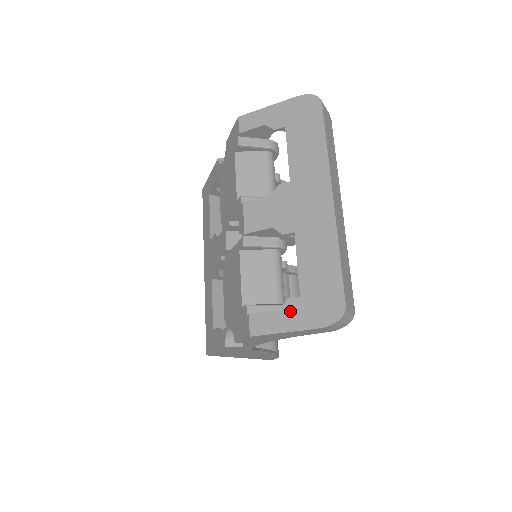
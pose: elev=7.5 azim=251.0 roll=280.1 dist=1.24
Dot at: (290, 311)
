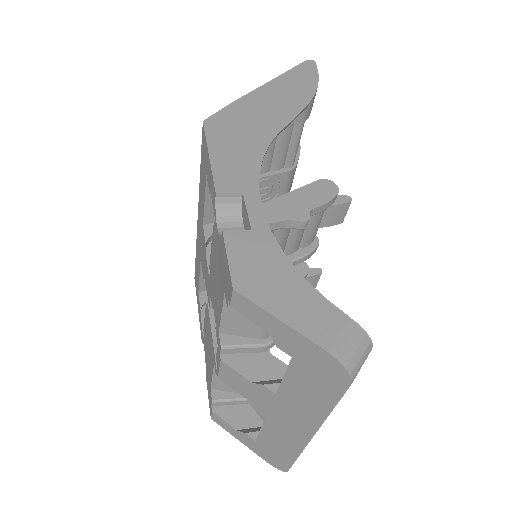
Dot at: (245, 438)
